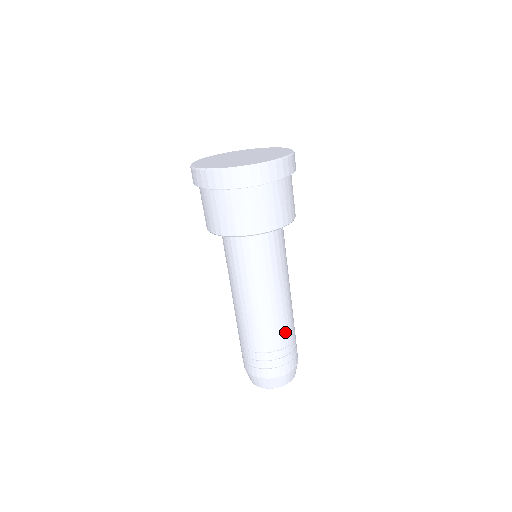
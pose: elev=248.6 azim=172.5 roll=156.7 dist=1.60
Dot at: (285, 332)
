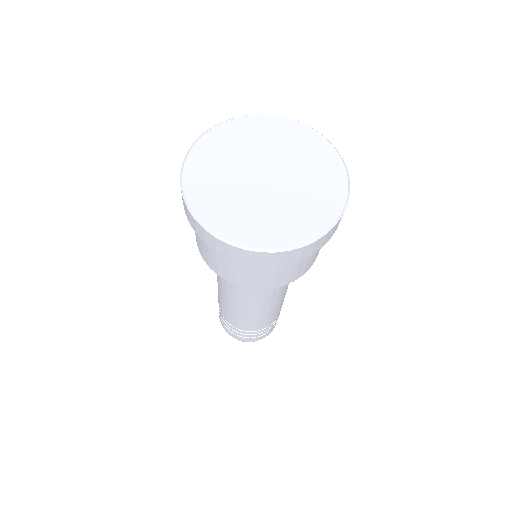
Dot at: (245, 325)
